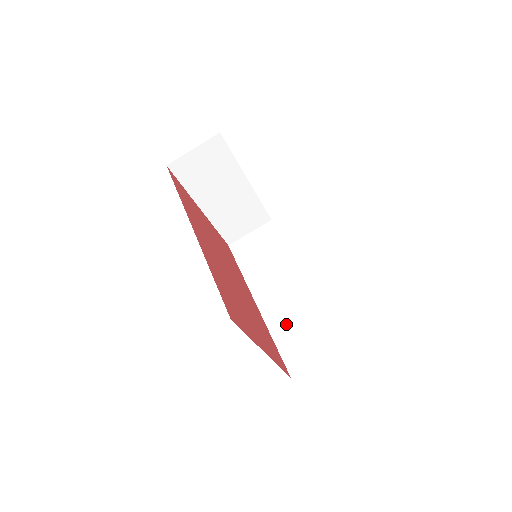
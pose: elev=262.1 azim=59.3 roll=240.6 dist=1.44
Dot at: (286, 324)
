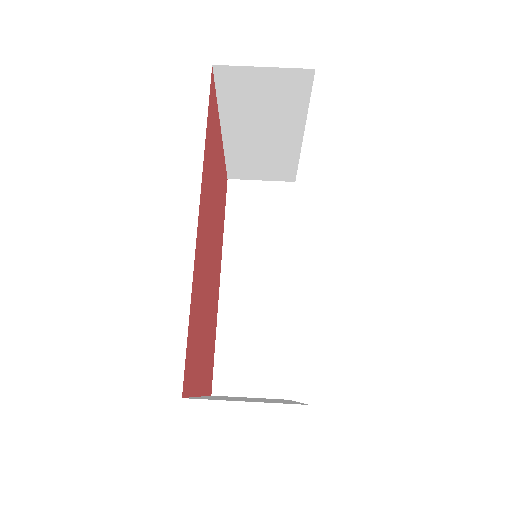
Dot at: (240, 328)
